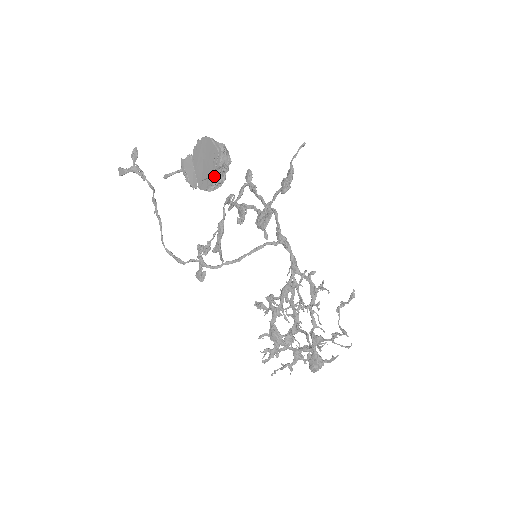
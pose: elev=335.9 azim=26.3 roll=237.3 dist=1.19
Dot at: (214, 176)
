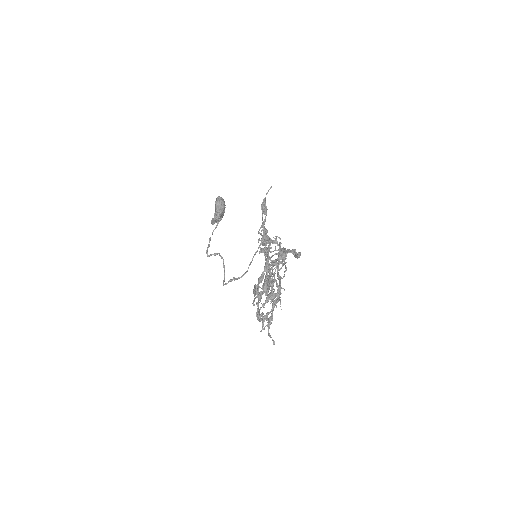
Dot at: (216, 210)
